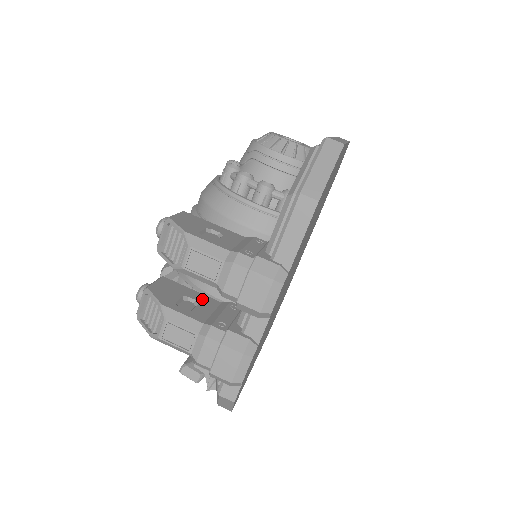
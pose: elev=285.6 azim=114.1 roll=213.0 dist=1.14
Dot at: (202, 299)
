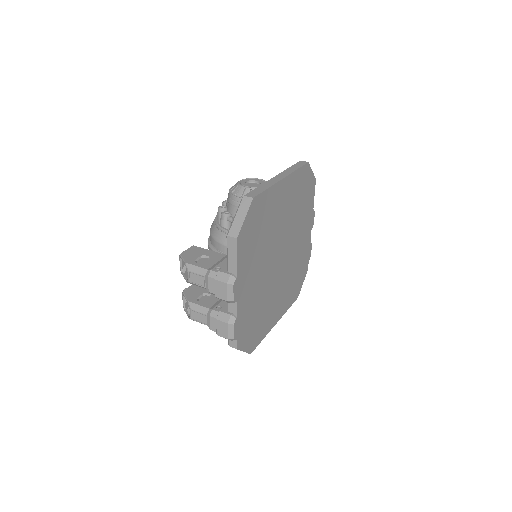
Dot at: occluded
